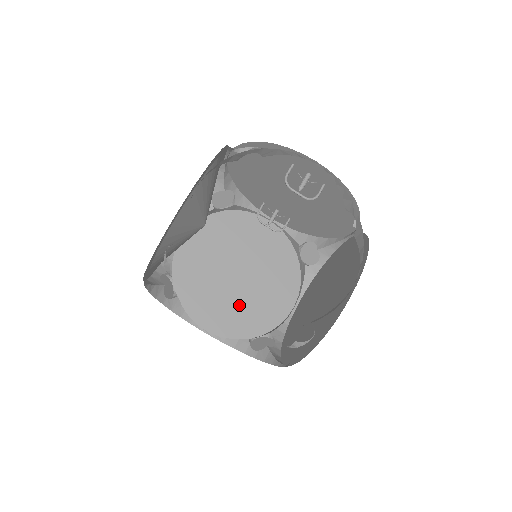
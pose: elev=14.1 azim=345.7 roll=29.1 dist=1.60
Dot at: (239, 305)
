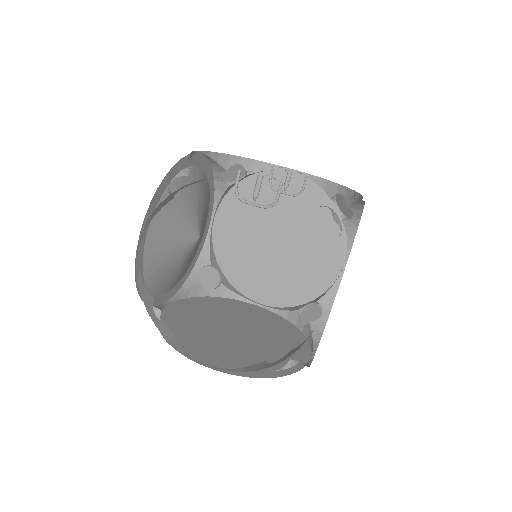
Dot at: (285, 274)
